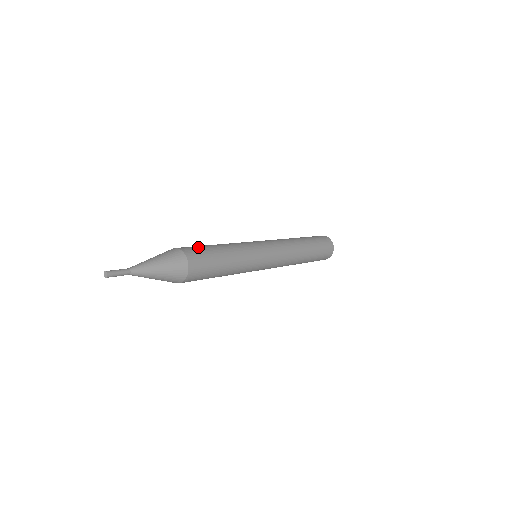
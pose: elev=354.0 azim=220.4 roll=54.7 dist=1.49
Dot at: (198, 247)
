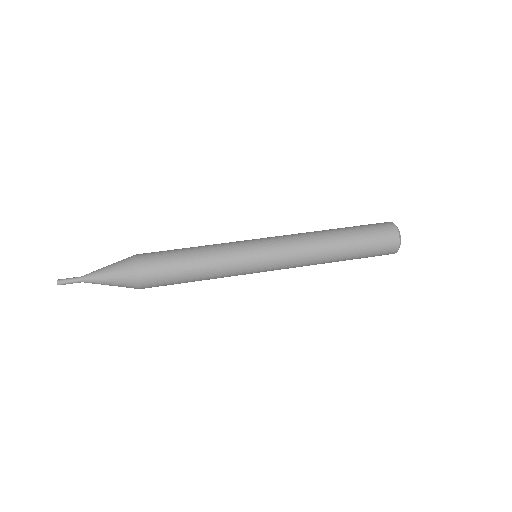
Dot at: (162, 275)
